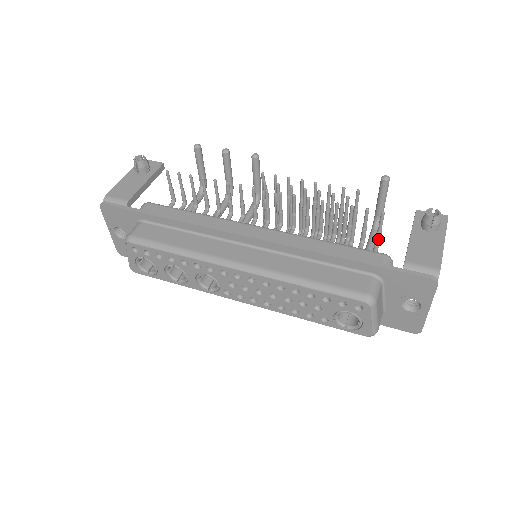
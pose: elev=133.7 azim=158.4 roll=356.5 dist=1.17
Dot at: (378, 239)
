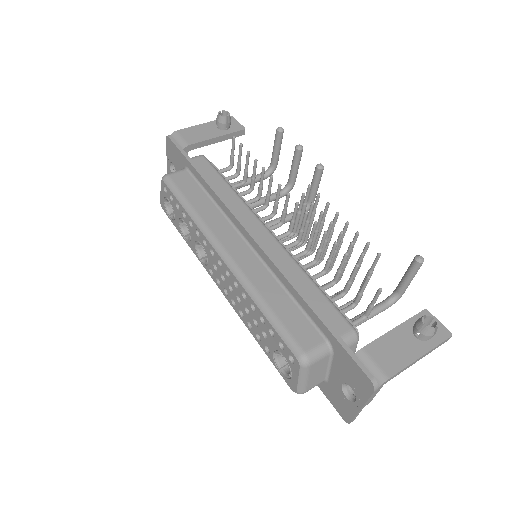
Dot at: (367, 311)
